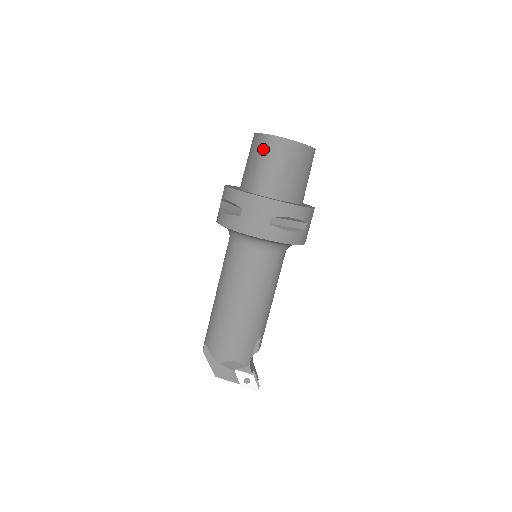
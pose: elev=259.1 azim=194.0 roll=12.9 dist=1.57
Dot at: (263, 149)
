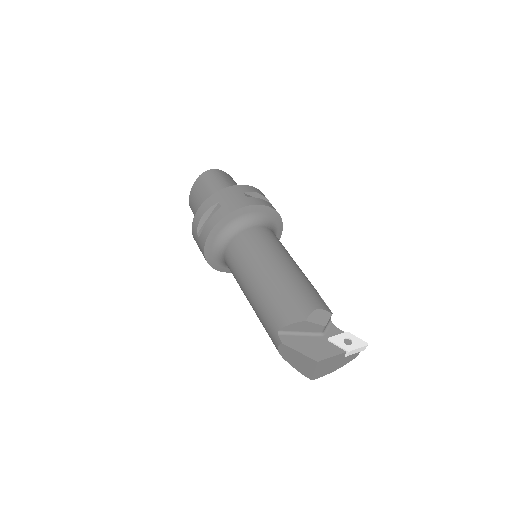
Dot at: (203, 182)
